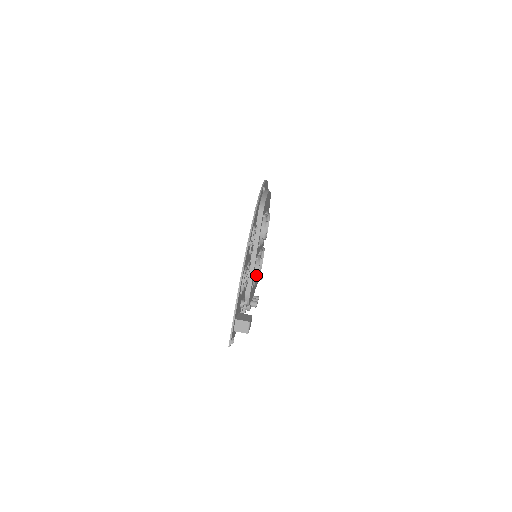
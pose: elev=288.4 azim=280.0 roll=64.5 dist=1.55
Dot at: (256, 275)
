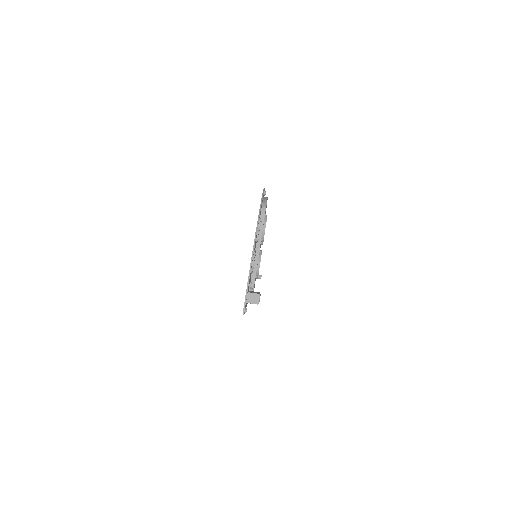
Dot at: (259, 266)
